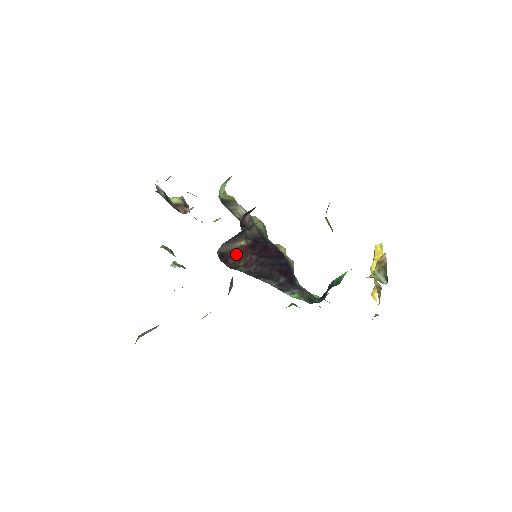
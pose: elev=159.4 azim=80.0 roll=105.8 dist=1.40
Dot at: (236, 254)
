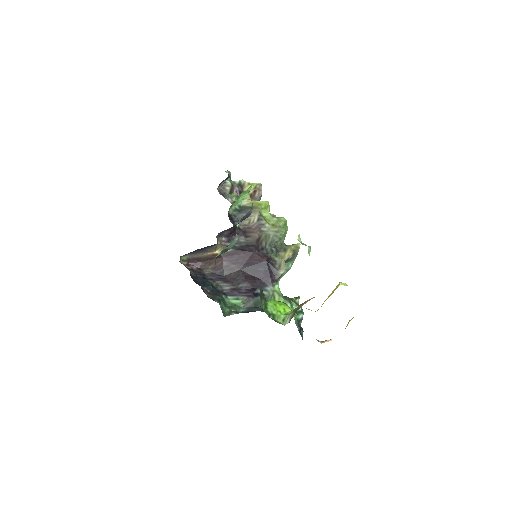
Dot at: (209, 259)
